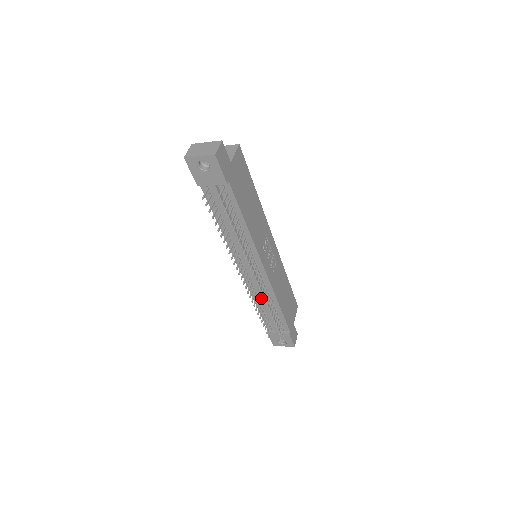
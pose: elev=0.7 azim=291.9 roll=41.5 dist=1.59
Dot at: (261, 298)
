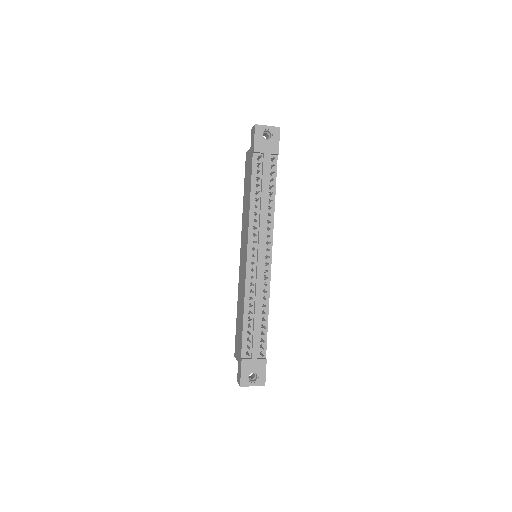
Dot at: (256, 297)
